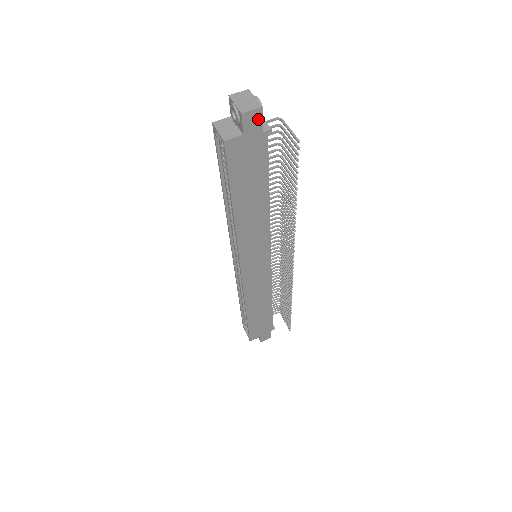
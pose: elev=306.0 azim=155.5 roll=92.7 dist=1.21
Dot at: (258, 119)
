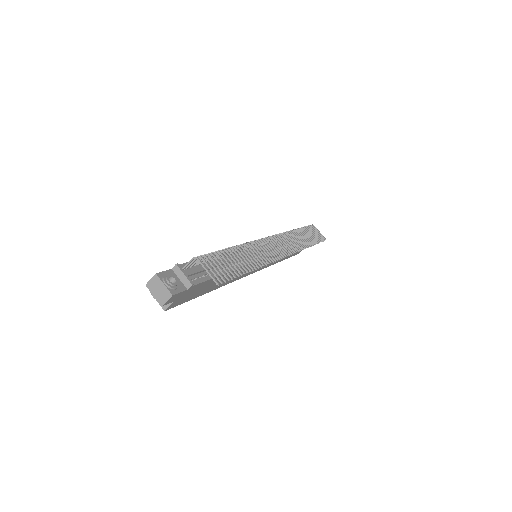
Dot at: (176, 295)
